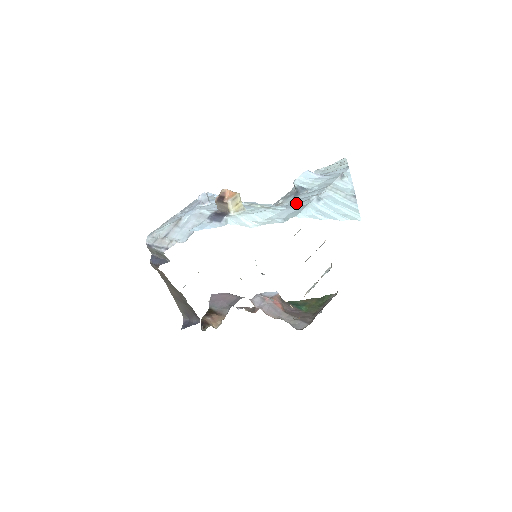
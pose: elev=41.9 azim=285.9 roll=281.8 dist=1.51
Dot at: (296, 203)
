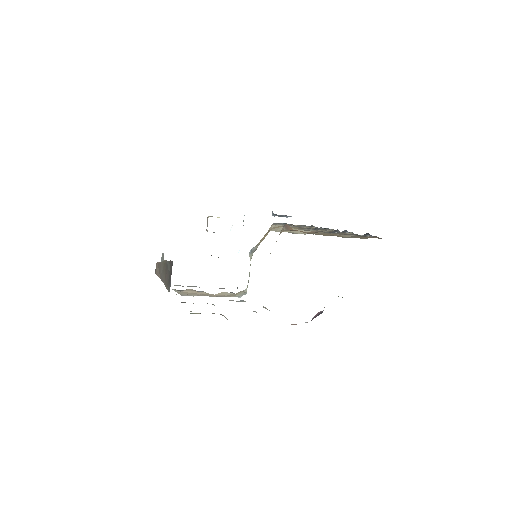
Dot at: occluded
